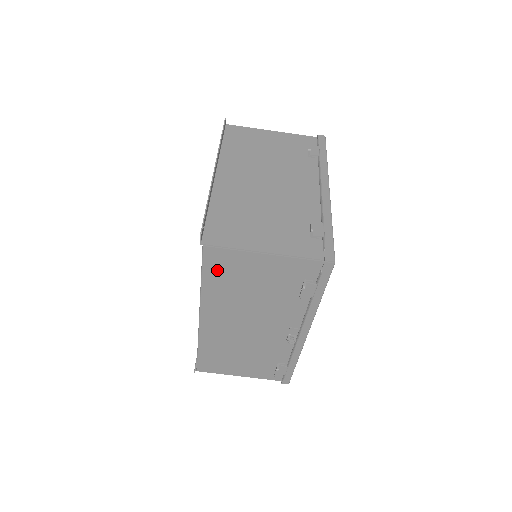
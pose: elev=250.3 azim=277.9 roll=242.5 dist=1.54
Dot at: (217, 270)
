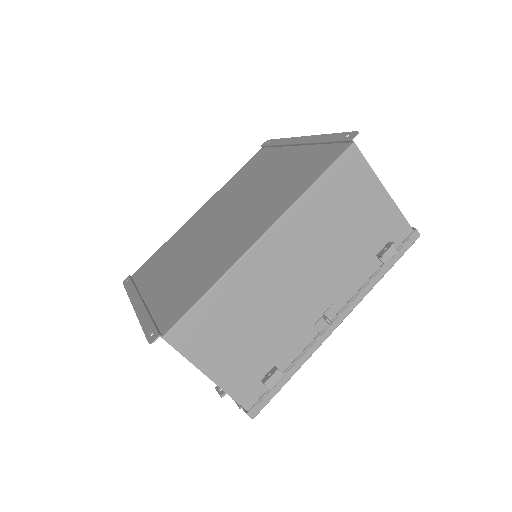
Dot at: (339, 179)
